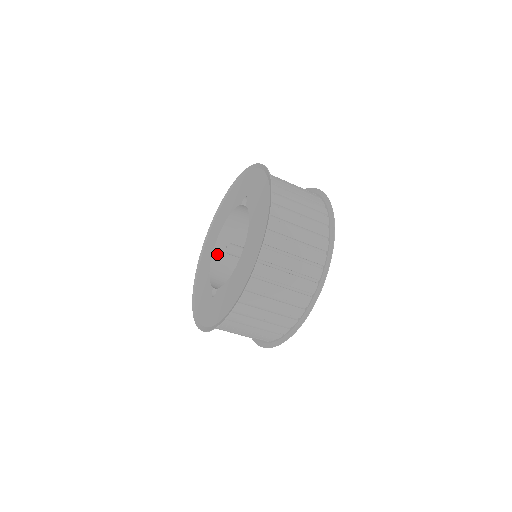
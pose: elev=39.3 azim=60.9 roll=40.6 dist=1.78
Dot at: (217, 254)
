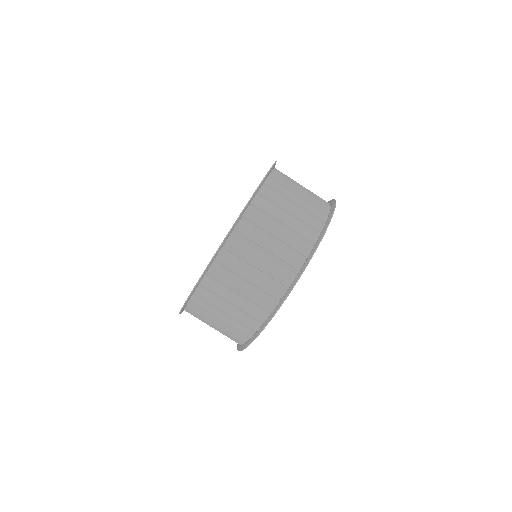
Dot at: occluded
